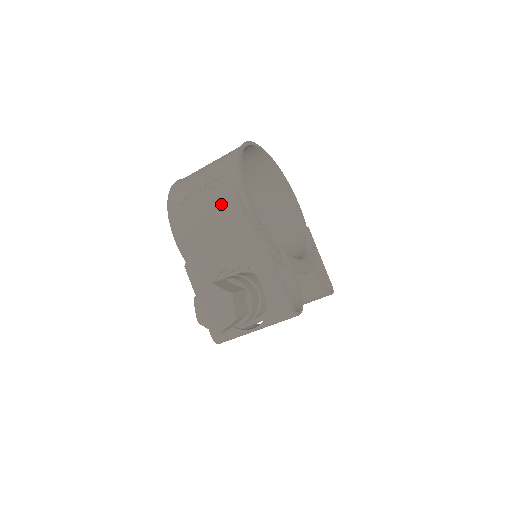
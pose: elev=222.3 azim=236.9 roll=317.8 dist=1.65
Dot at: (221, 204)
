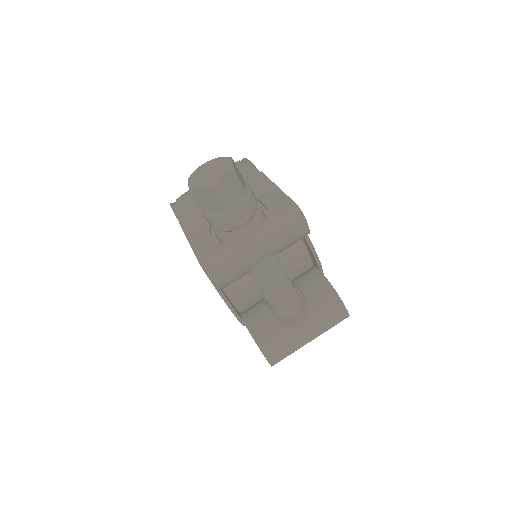
Dot at: occluded
